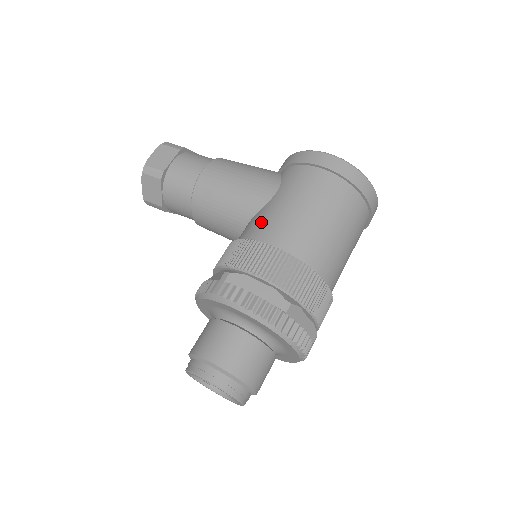
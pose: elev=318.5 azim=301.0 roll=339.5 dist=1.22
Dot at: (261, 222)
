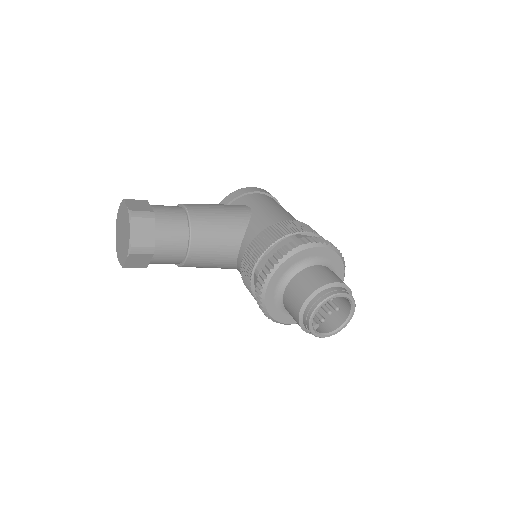
Dot at: (266, 218)
